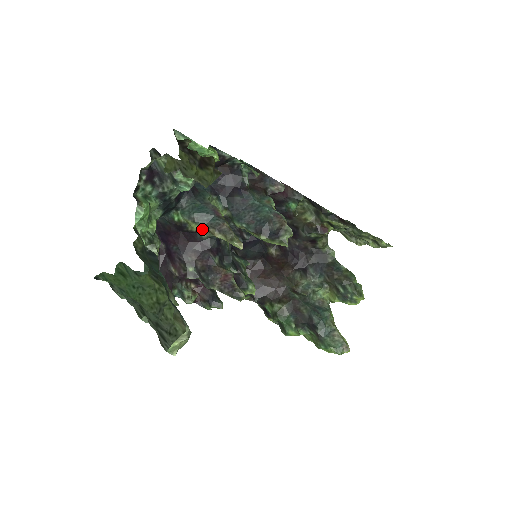
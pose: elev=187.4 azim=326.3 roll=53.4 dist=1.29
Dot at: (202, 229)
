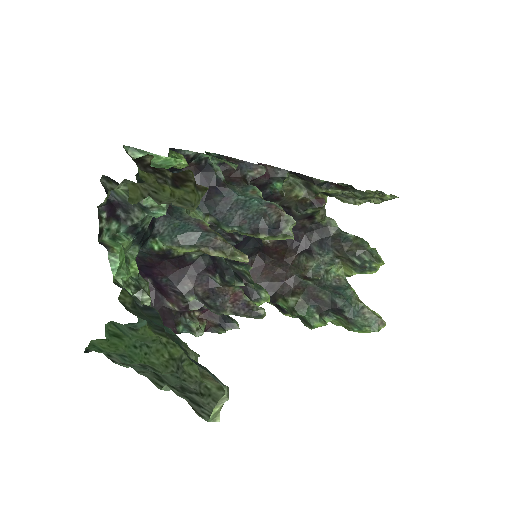
Dot at: (192, 251)
